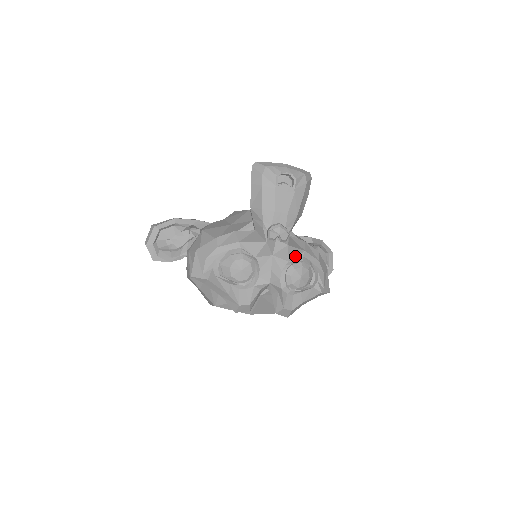
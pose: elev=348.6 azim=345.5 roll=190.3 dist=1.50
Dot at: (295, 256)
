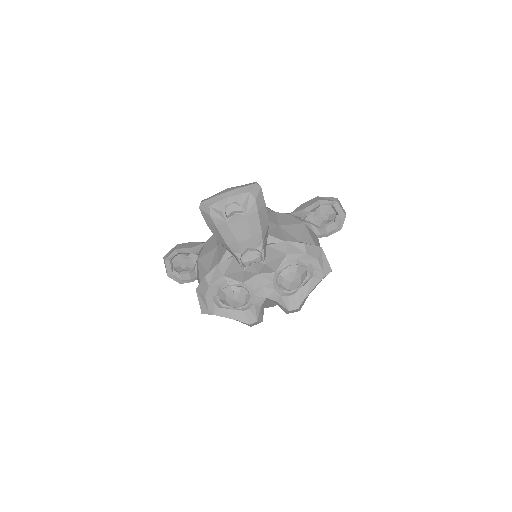
Dot at: (279, 264)
